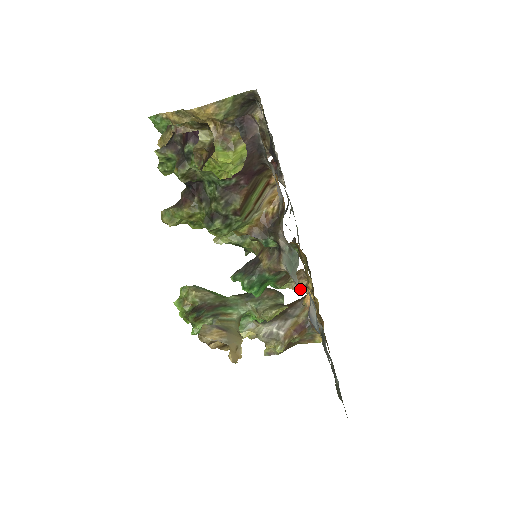
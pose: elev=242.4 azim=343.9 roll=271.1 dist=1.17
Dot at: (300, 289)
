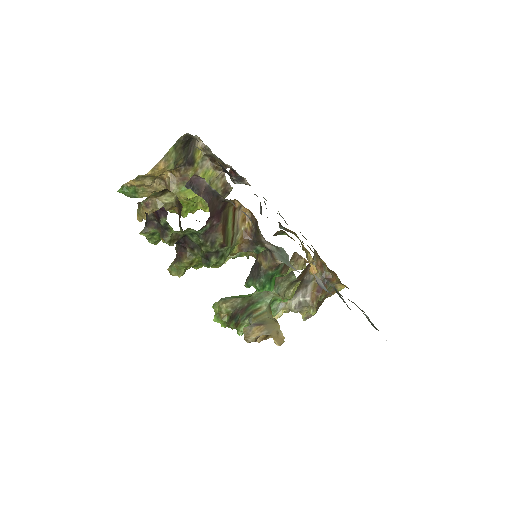
Dot at: occluded
